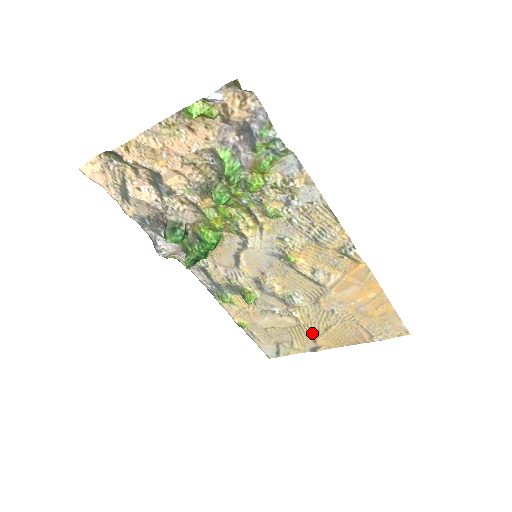
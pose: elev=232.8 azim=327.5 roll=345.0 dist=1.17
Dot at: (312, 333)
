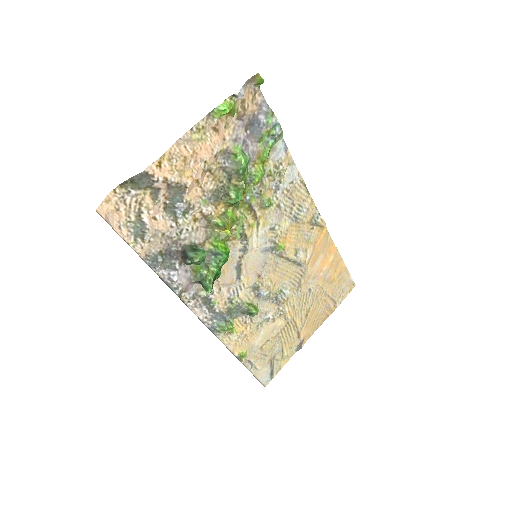
Dot at: (297, 327)
